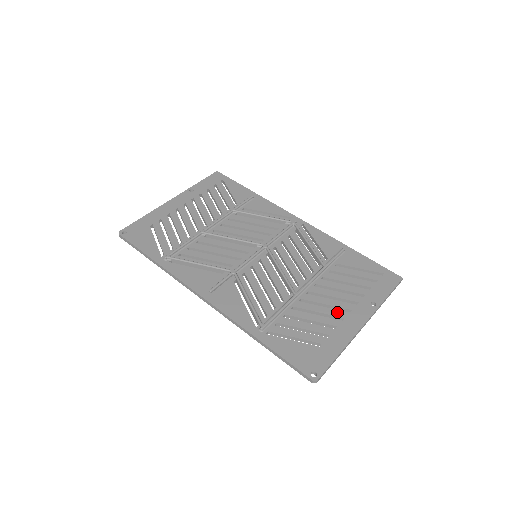
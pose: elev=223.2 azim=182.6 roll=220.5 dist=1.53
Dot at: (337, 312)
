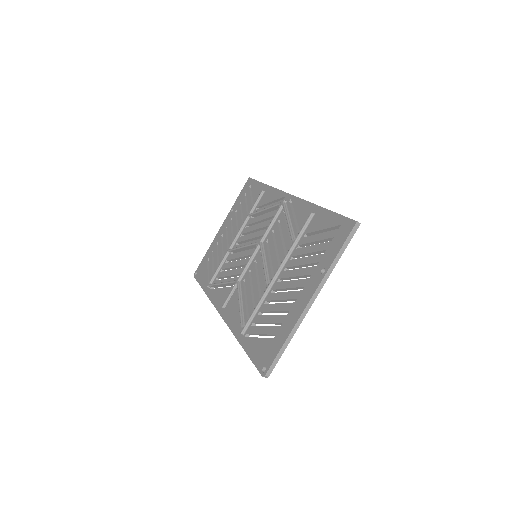
Dot at: (293, 294)
